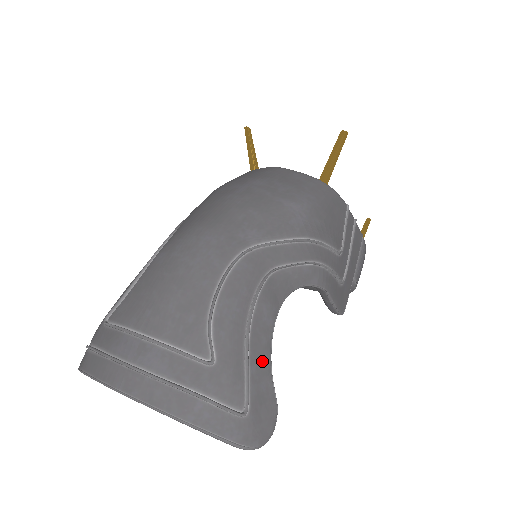
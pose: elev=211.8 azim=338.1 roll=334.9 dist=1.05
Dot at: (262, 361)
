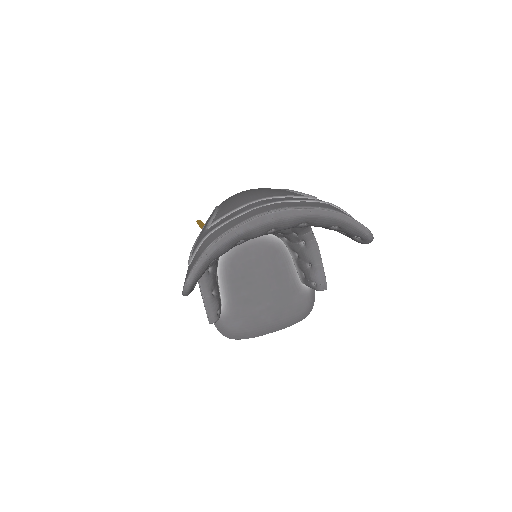
Dot at: occluded
